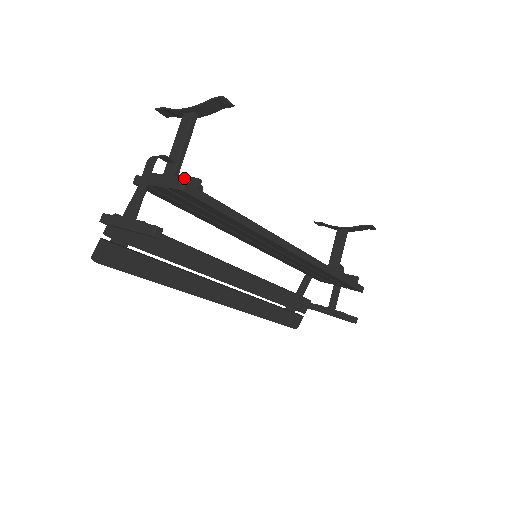
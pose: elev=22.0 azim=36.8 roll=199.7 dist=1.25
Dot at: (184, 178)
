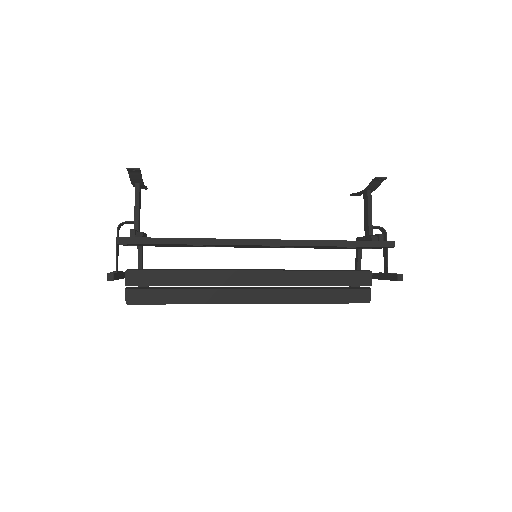
Dot at: occluded
